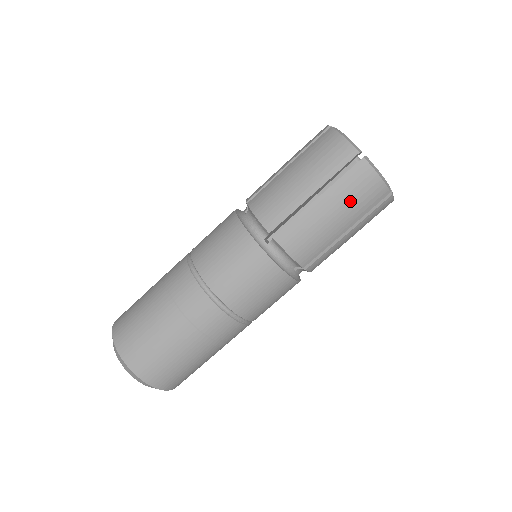
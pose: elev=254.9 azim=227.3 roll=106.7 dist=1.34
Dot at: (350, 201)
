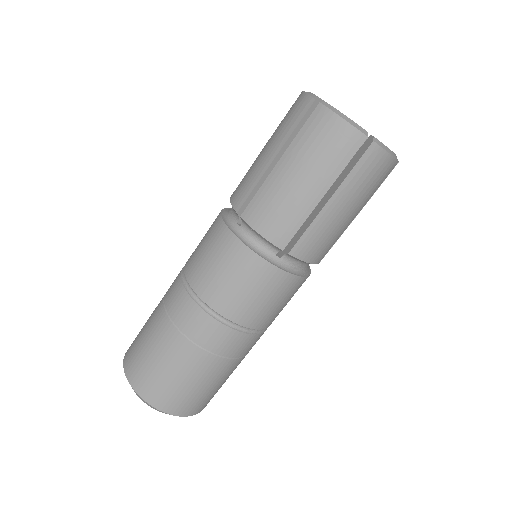
Dot at: (363, 190)
